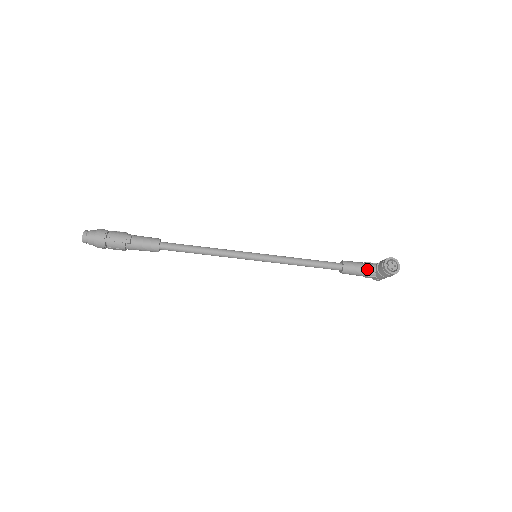
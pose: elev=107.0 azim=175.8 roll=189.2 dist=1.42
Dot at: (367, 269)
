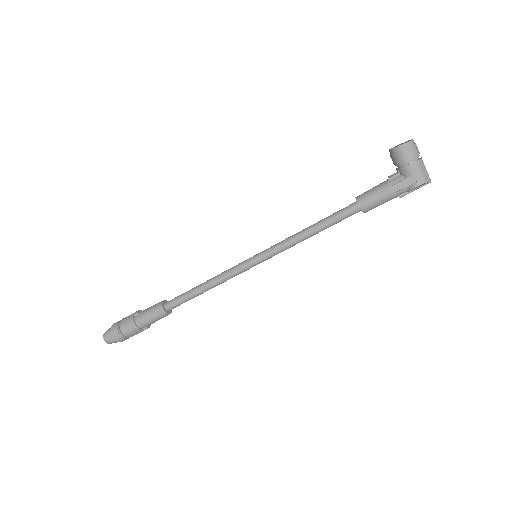
Dot at: (387, 180)
